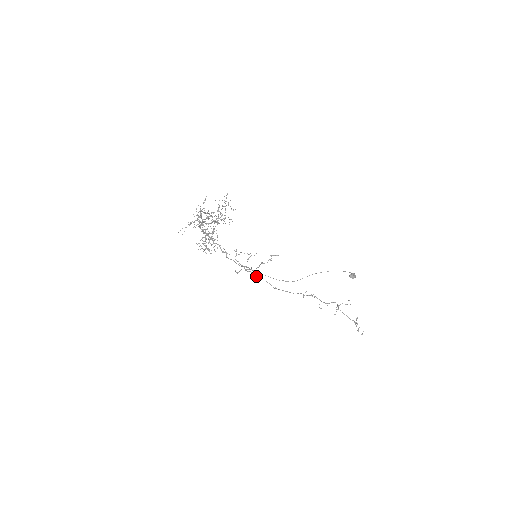
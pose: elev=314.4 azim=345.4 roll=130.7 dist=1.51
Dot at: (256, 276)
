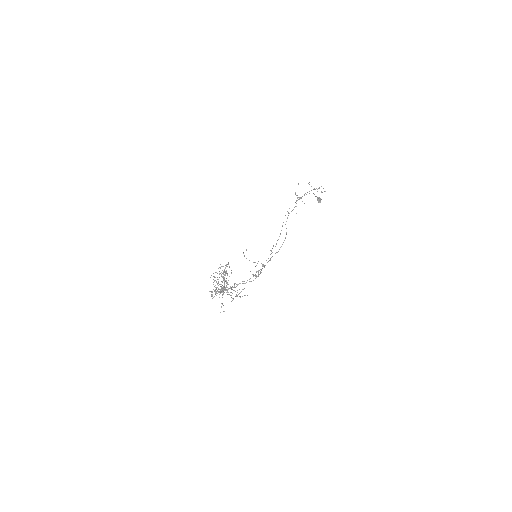
Dot at: occluded
